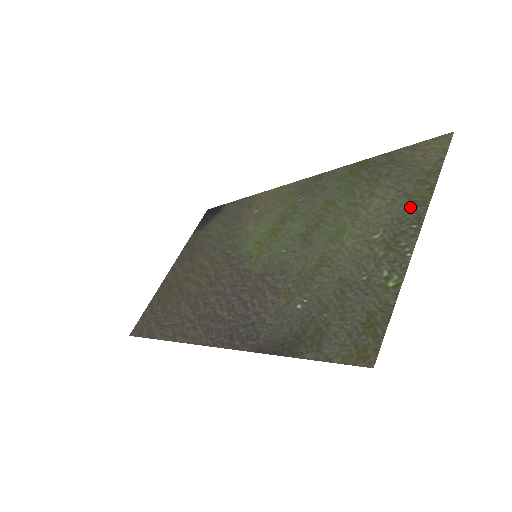
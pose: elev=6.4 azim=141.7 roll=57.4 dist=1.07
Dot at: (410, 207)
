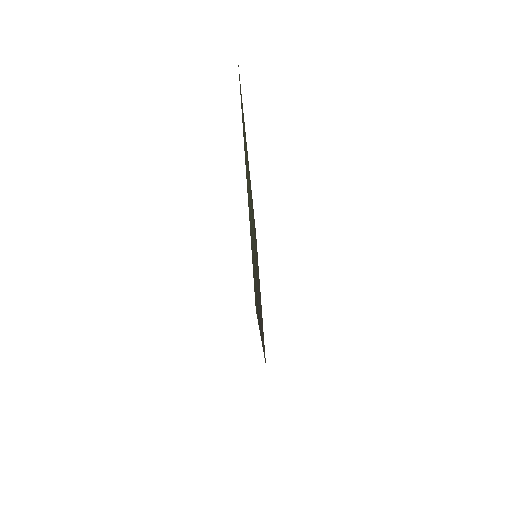
Dot at: occluded
